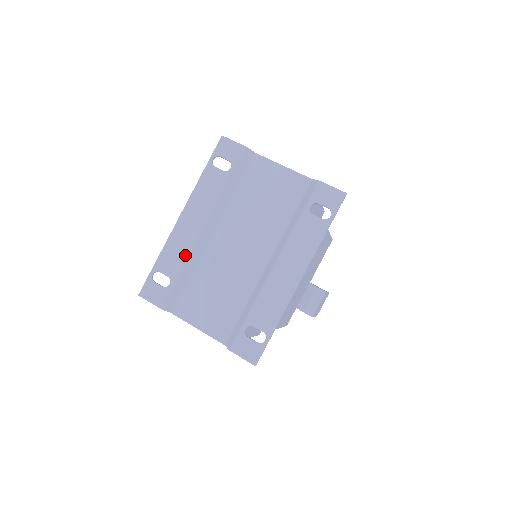
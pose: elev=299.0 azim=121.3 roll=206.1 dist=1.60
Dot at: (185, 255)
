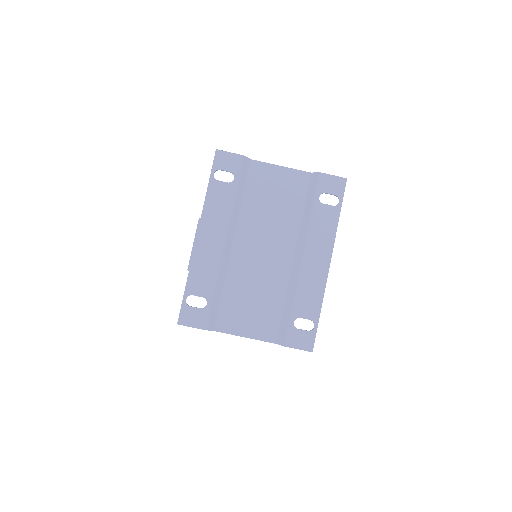
Dot at: (214, 272)
